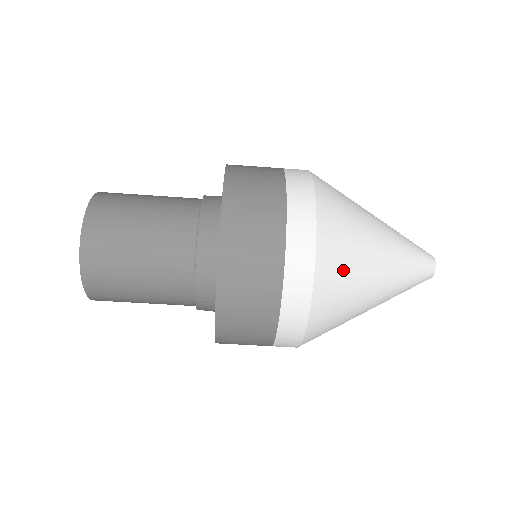
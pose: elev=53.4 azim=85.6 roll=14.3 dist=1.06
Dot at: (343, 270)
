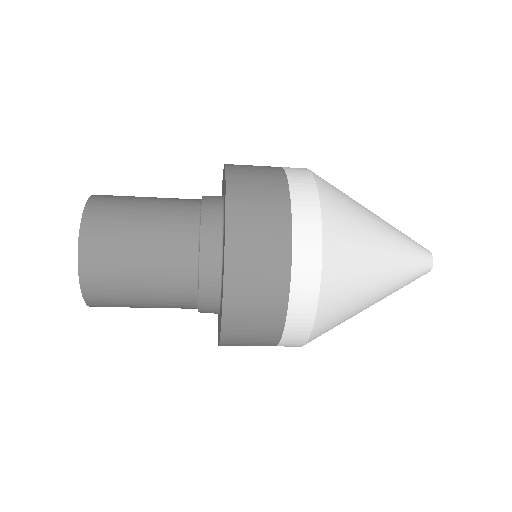
Dot at: (334, 325)
